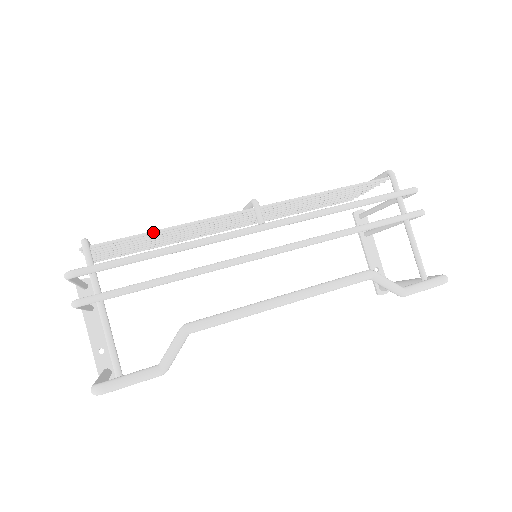
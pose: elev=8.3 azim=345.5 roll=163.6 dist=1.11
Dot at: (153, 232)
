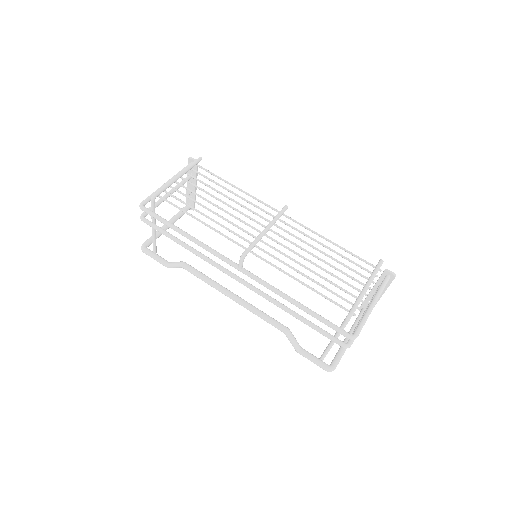
Dot at: occluded
